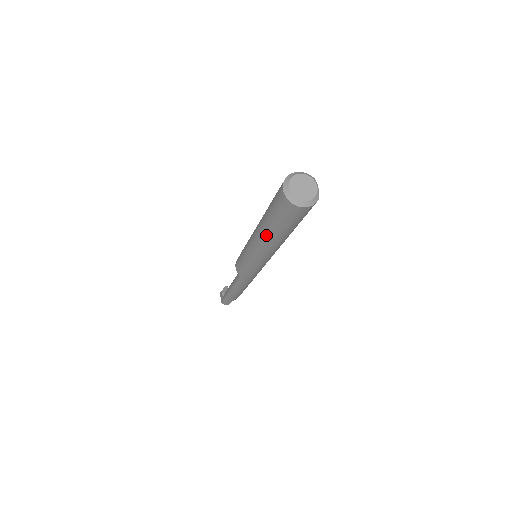
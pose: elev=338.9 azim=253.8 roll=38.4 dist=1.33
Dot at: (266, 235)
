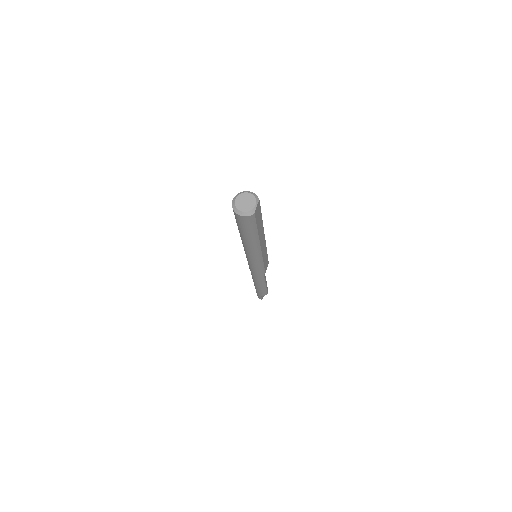
Dot at: occluded
